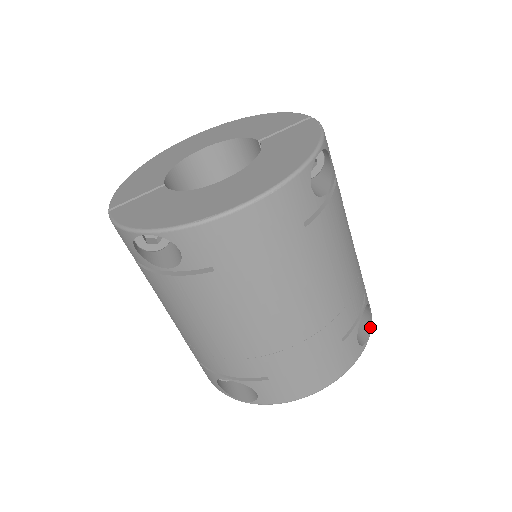
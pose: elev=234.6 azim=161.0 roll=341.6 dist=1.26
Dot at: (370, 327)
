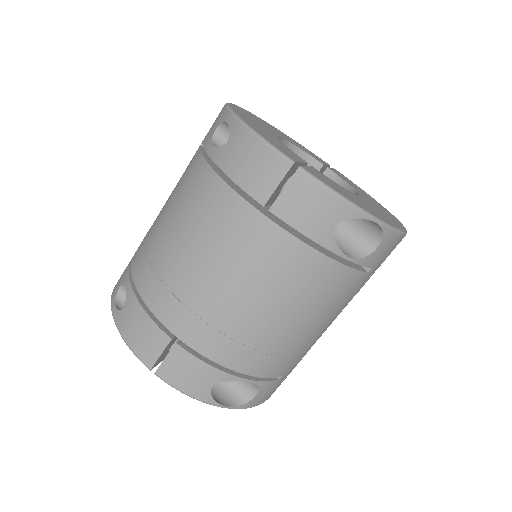
Dot at: occluded
